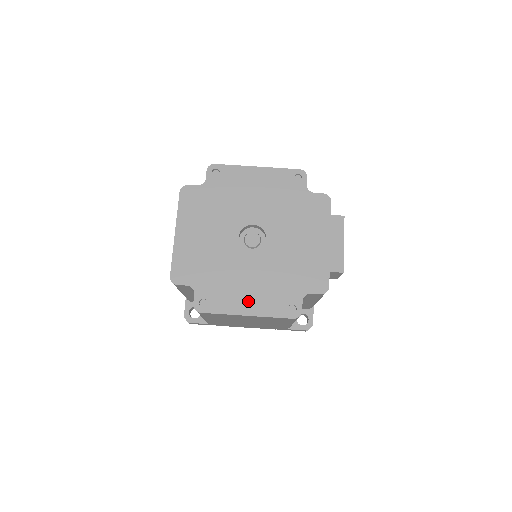
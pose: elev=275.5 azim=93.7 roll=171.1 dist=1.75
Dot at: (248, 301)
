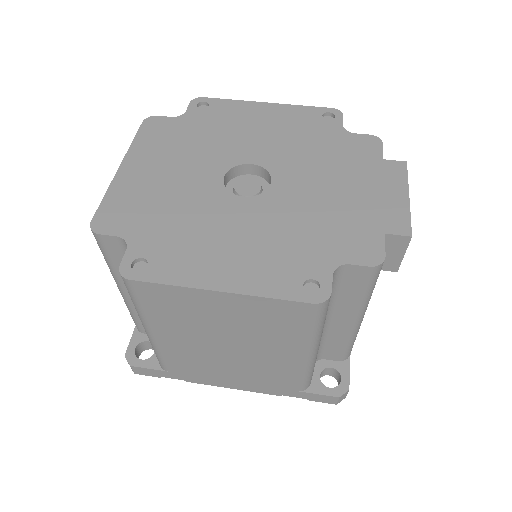
Dot at: (225, 267)
